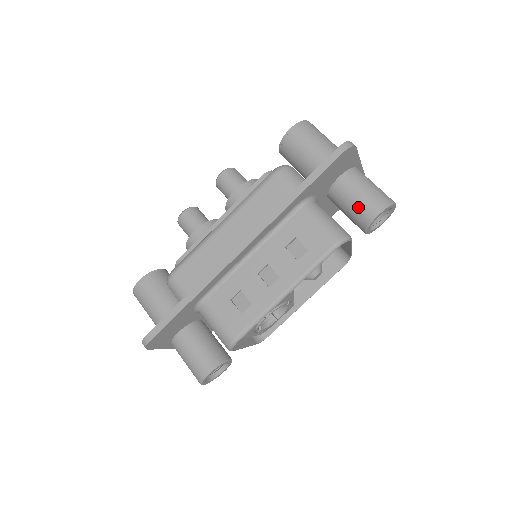
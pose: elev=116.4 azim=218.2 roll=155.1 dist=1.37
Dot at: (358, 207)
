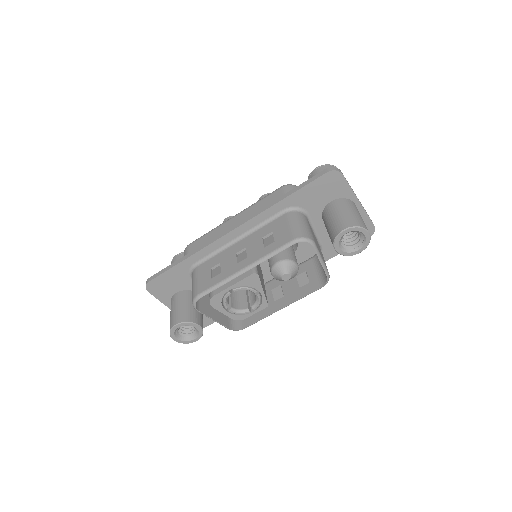
Dot at: (333, 224)
